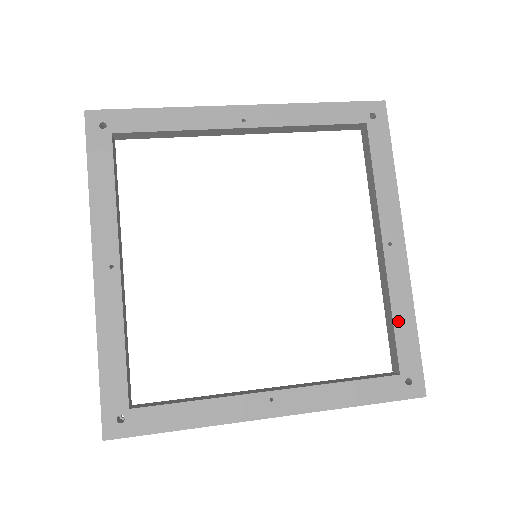
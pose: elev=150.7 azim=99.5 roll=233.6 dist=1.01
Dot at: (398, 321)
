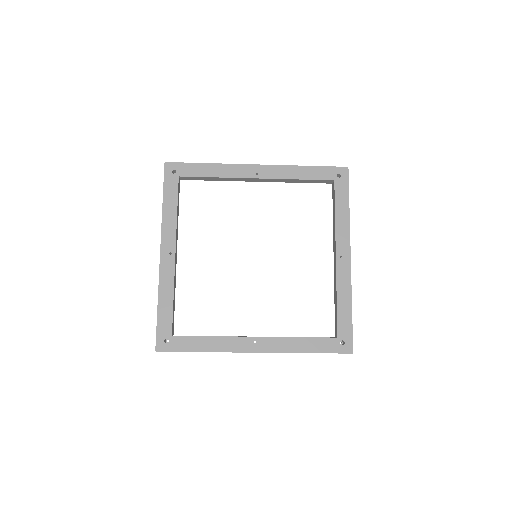
Dot at: (340, 305)
